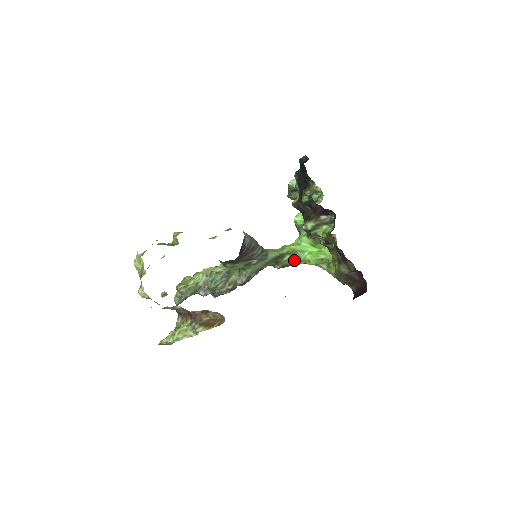
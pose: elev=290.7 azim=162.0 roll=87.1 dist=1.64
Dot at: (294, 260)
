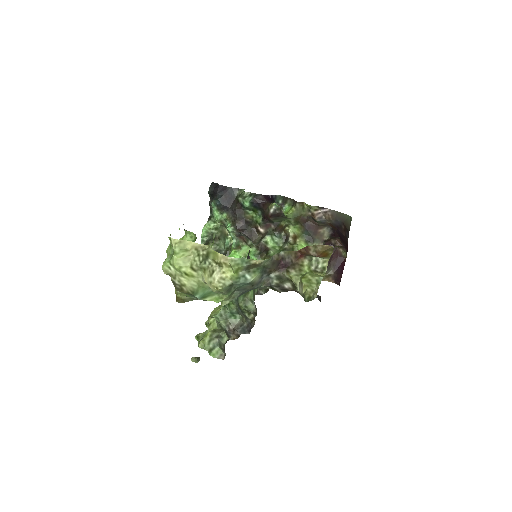
Dot at: occluded
